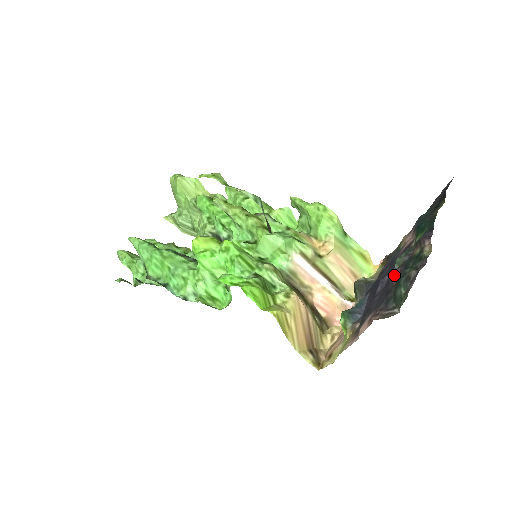
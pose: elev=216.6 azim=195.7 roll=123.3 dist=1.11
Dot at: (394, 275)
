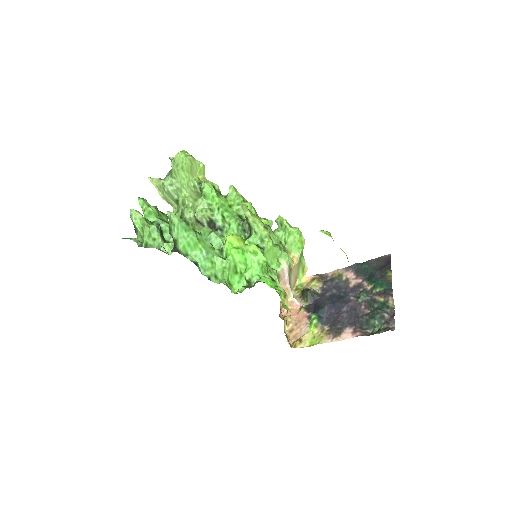
Dot at: (360, 306)
